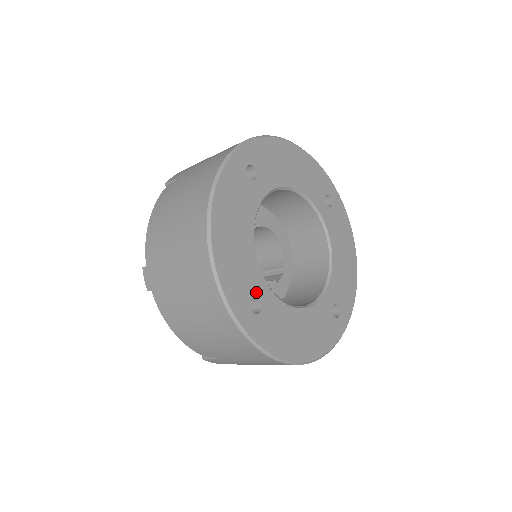
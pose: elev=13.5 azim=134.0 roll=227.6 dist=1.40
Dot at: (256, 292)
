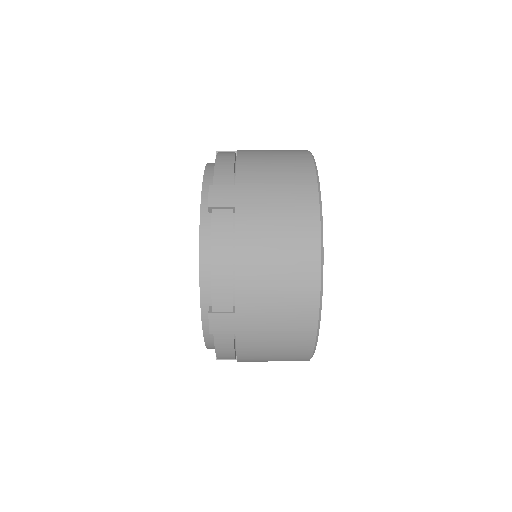
Dot at: occluded
